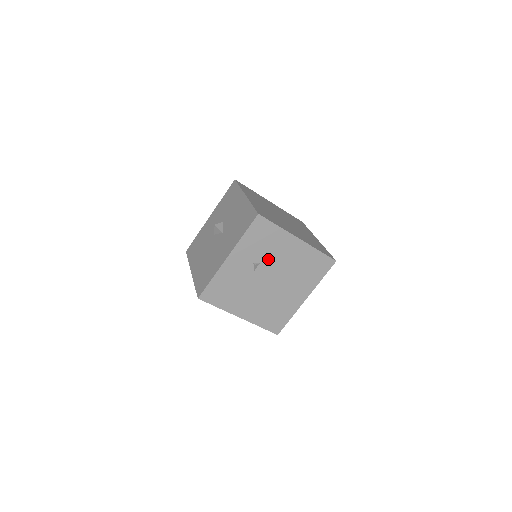
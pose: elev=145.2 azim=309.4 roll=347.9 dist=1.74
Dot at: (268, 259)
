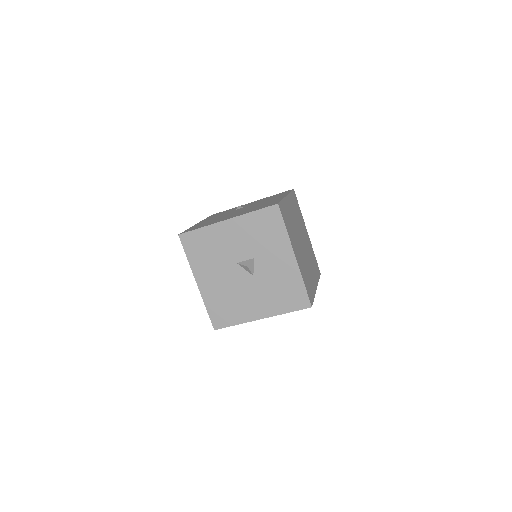
Dot at: occluded
